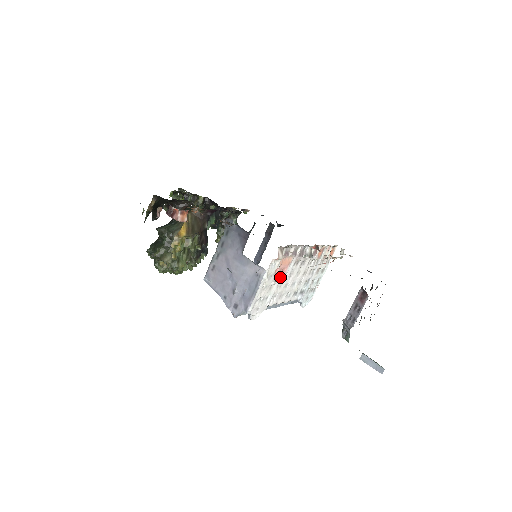
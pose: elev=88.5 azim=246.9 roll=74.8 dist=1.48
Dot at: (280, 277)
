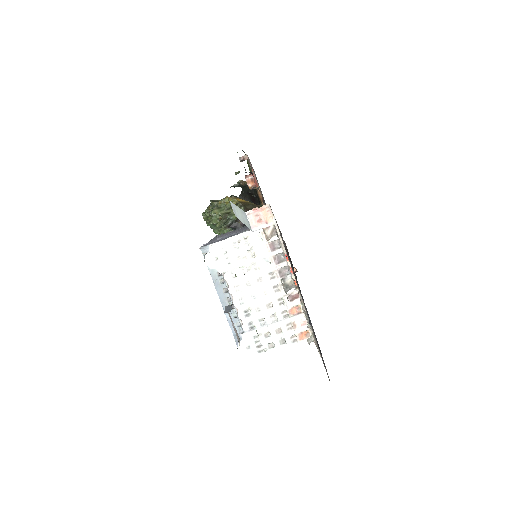
Dot at: (253, 222)
